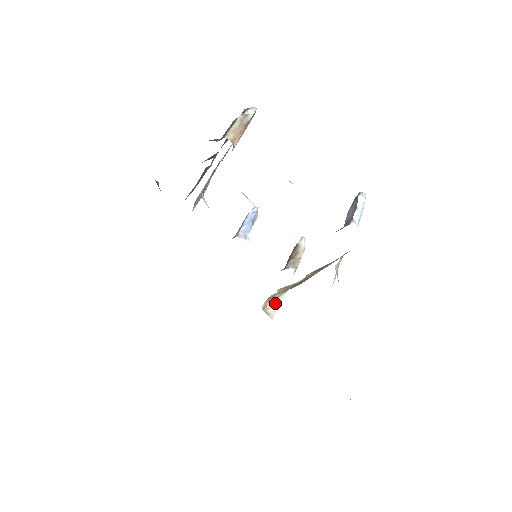
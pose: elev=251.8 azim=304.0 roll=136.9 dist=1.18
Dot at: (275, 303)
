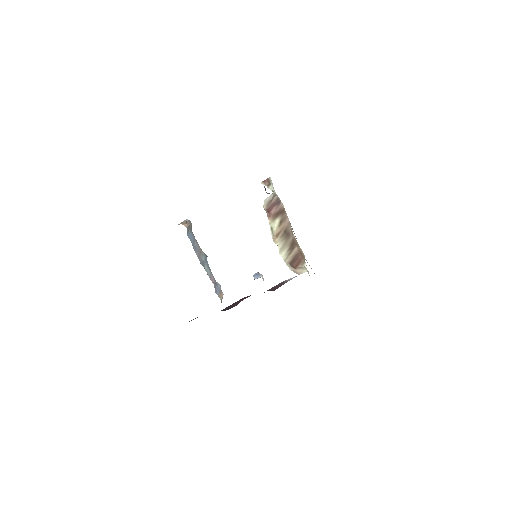
Dot at: (303, 270)
